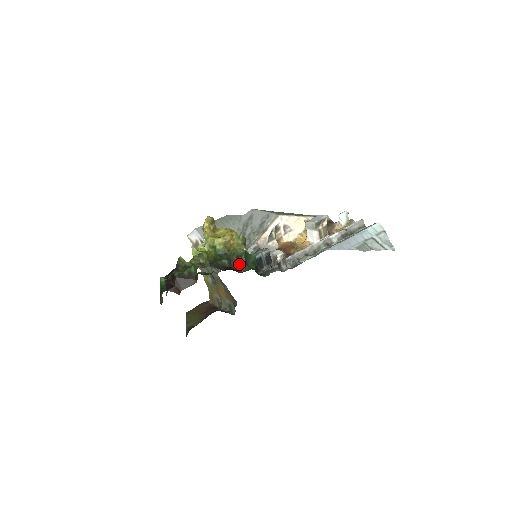
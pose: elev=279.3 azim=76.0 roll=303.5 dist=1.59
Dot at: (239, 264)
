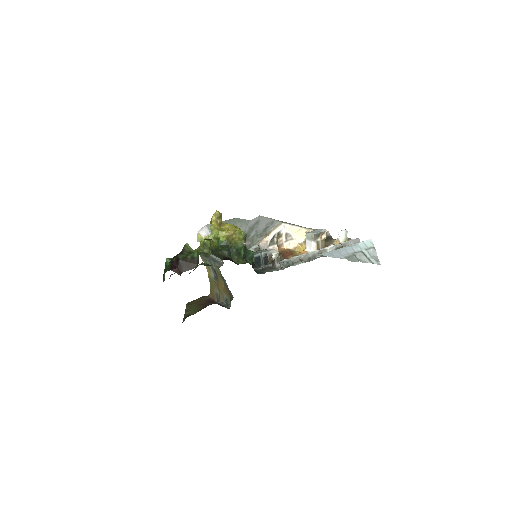
Dot at: (238, 257)
